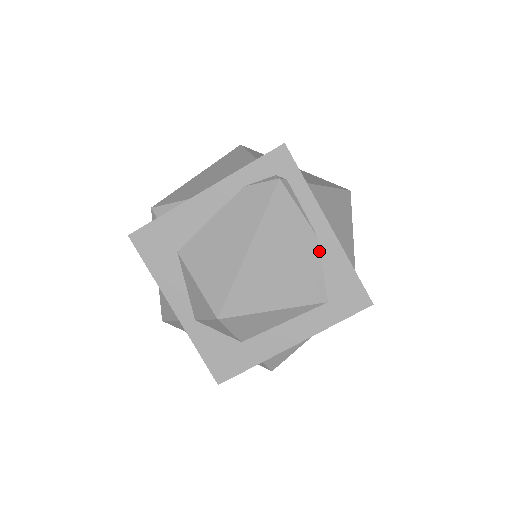
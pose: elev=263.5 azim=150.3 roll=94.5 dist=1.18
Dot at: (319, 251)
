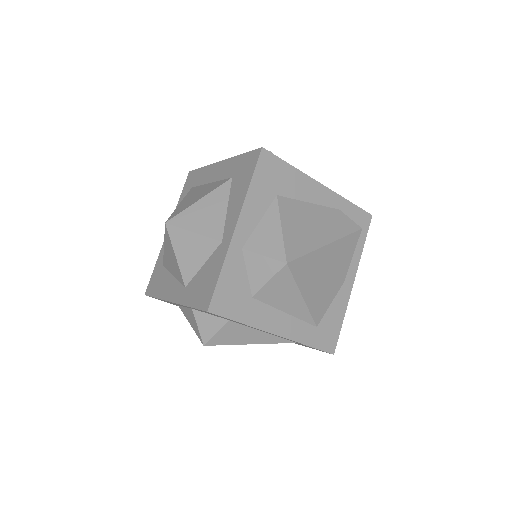
Dot at: (338, 291)
